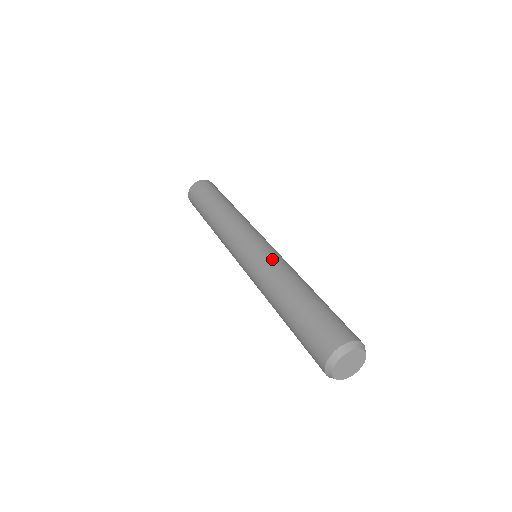
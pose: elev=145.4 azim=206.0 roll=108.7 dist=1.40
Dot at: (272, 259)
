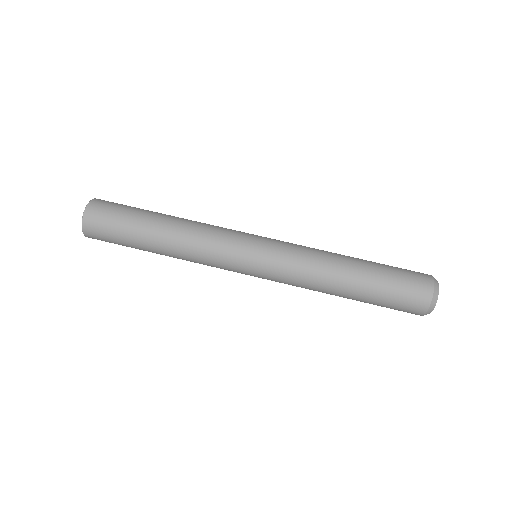
Dot at: (298, 253)
